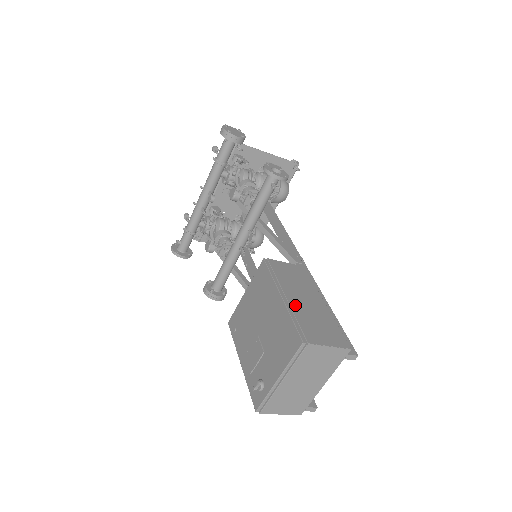
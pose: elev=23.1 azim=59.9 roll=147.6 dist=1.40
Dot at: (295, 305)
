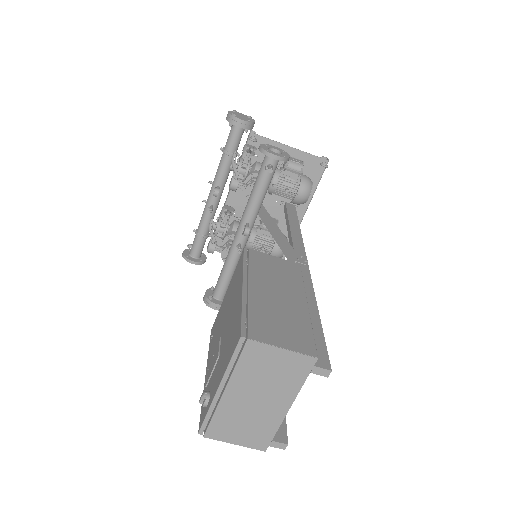
Dot at: (257, 297)
